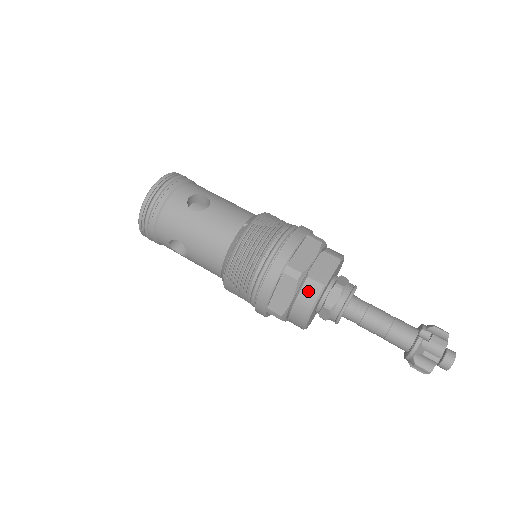
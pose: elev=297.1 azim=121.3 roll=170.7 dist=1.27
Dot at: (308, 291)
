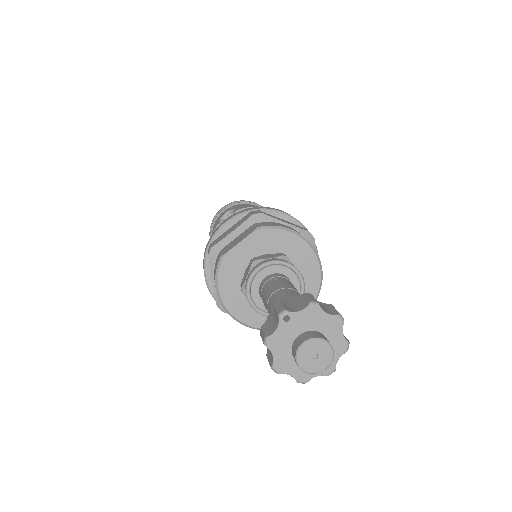
Dot at: (215, 267)
